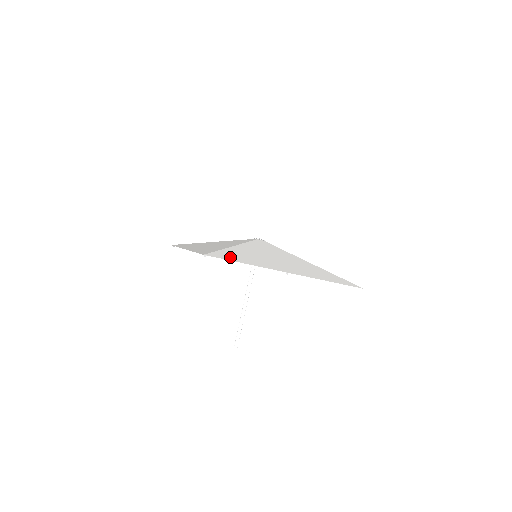
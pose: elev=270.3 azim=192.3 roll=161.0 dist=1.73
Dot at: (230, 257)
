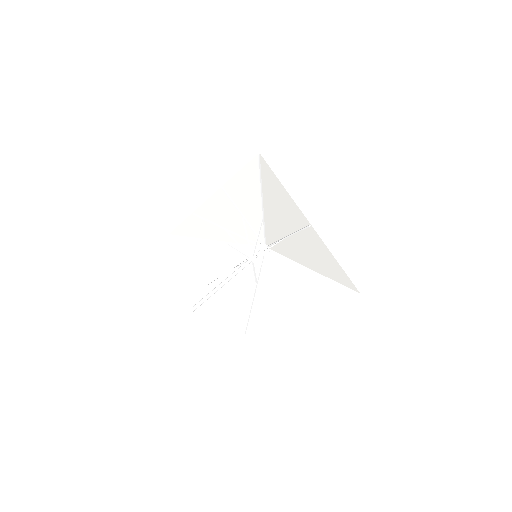
Dot at: (272, 179)
